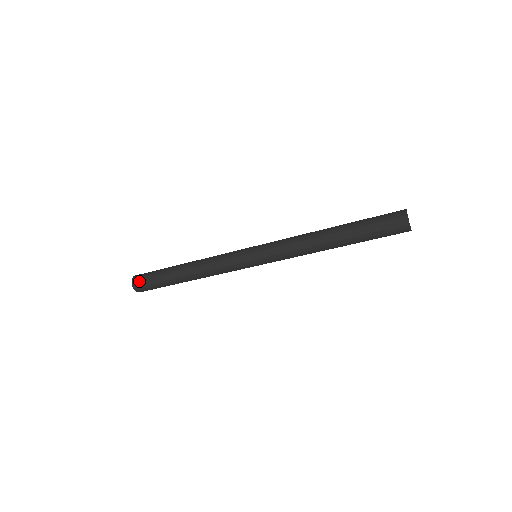
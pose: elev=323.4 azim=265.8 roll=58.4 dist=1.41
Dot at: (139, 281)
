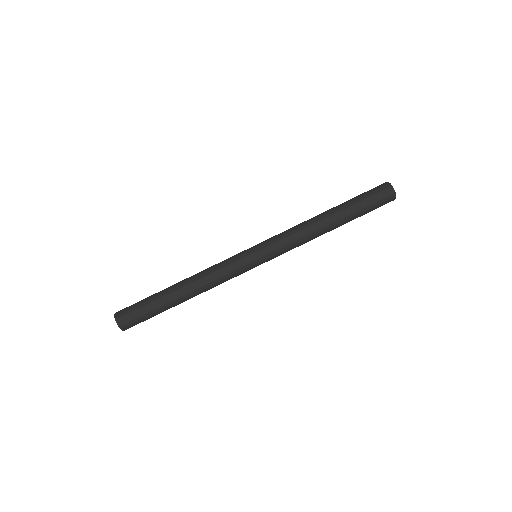
Dot at: (129, 323)
